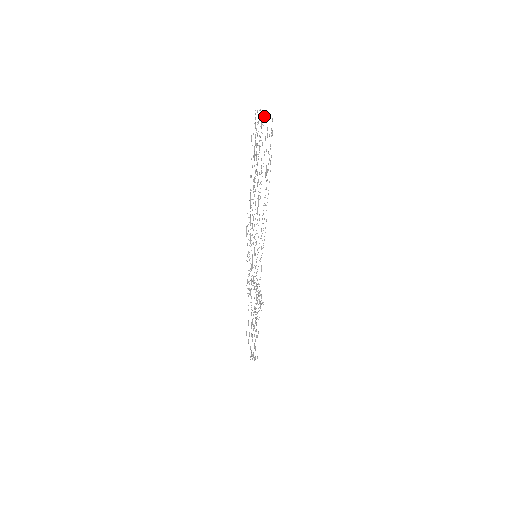
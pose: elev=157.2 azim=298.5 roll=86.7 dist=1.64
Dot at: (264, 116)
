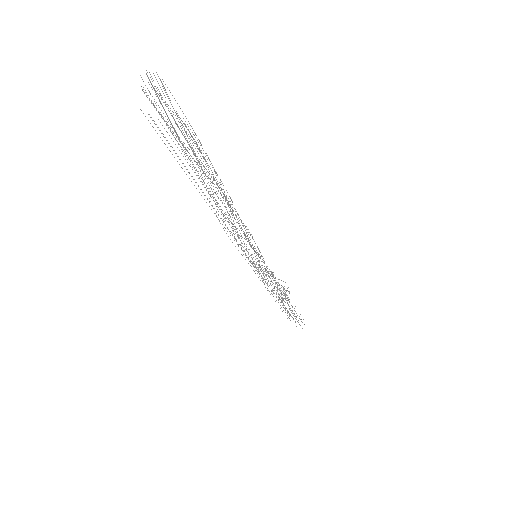
Dot at: occluded
